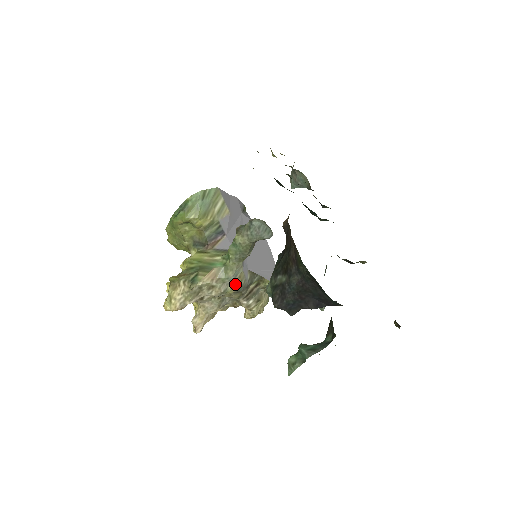
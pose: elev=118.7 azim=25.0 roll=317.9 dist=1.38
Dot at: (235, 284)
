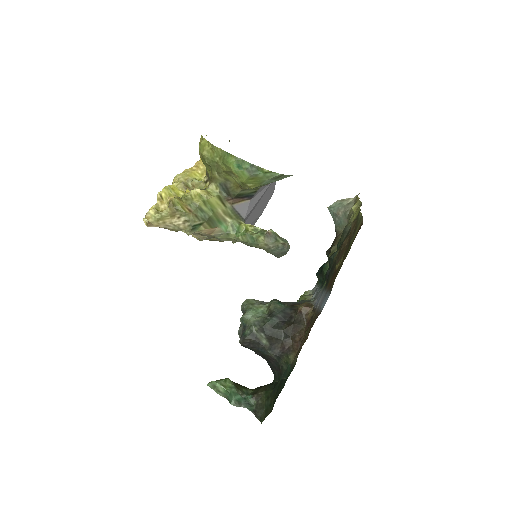
Dot at: (217, 239)
